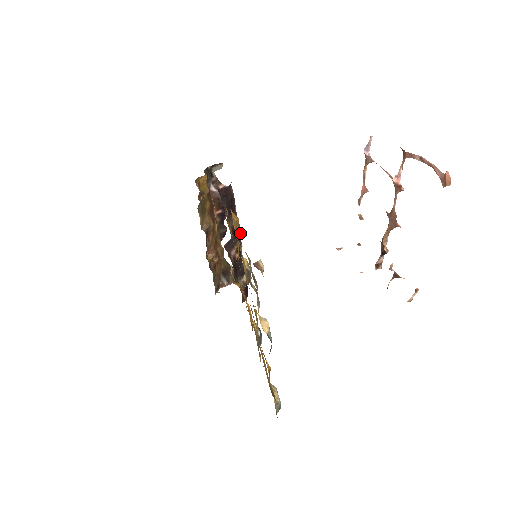
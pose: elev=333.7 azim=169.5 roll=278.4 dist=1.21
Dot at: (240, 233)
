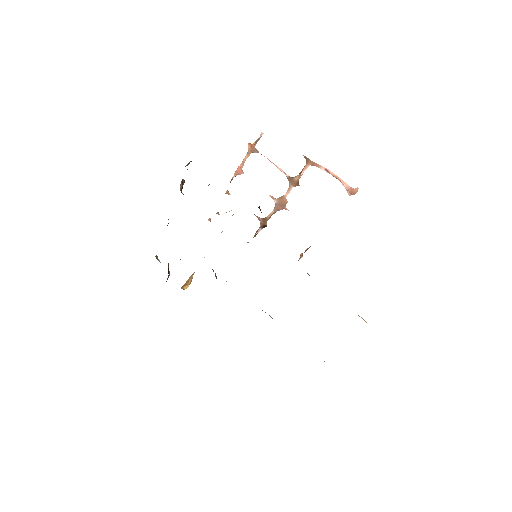
Dot at: occluded
